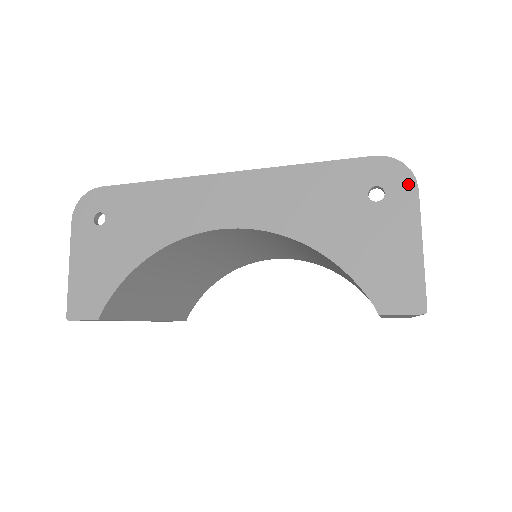
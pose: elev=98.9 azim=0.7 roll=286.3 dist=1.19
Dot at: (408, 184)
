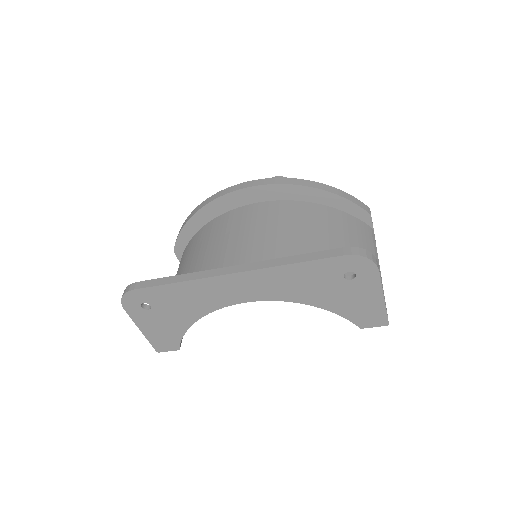
Dot at: (372, 269)
